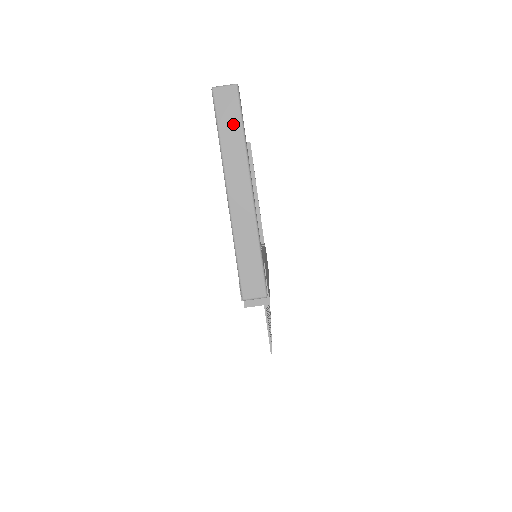
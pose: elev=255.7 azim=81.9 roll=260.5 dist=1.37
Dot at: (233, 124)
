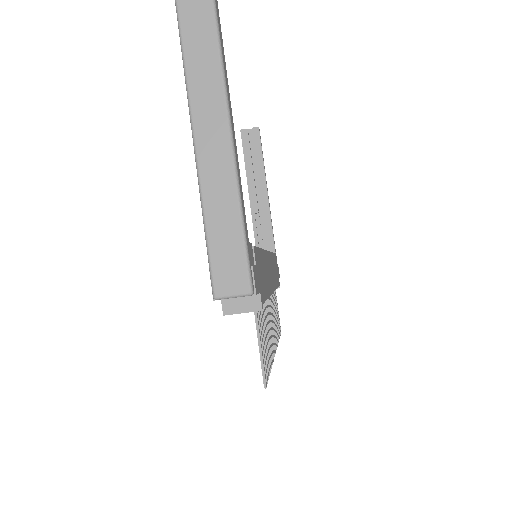
Dot at: (203, 28)
